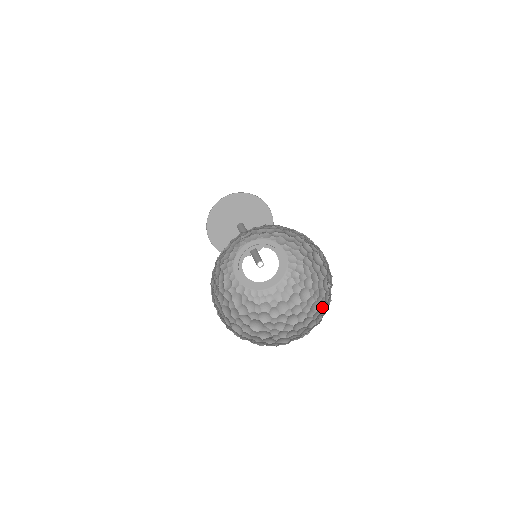
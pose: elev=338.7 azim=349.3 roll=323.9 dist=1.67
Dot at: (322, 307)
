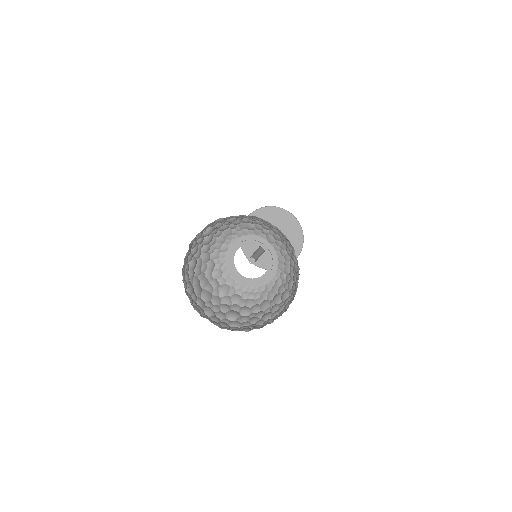
Dot at: occluded
